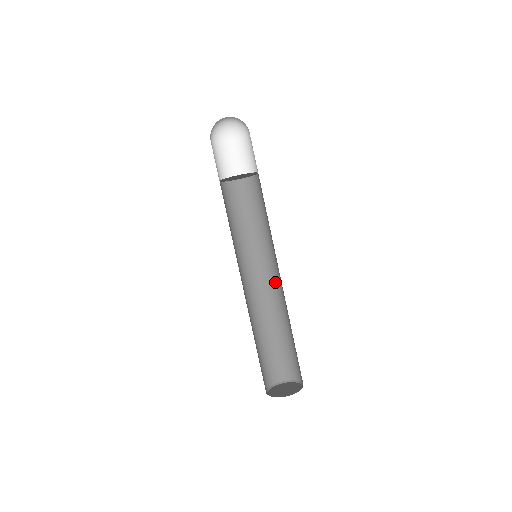
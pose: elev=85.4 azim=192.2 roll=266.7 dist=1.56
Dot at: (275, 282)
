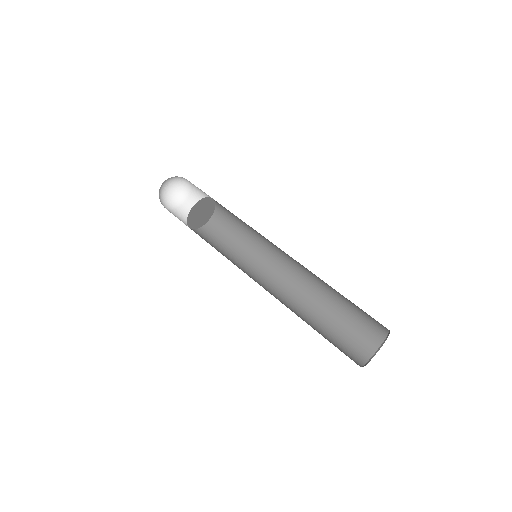
Dot at: (282, 284)
